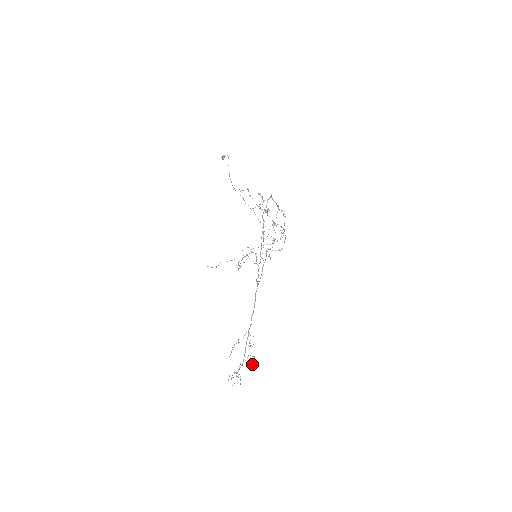
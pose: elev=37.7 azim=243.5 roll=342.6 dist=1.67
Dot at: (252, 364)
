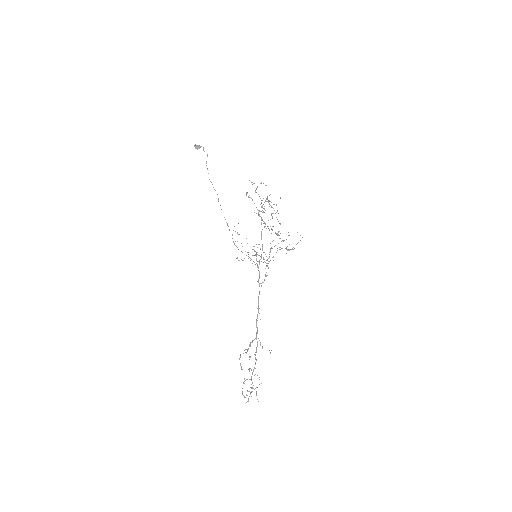
Dot at: occluded
